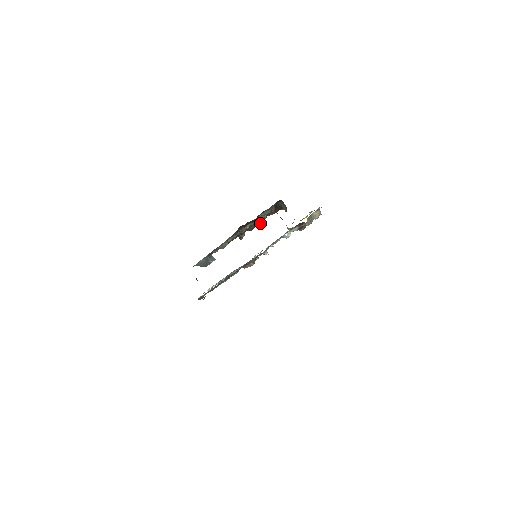
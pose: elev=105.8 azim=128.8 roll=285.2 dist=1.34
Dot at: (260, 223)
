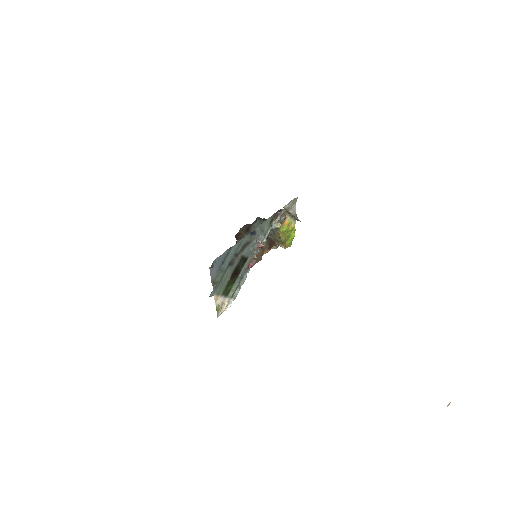
Dot at: (259, 257)
